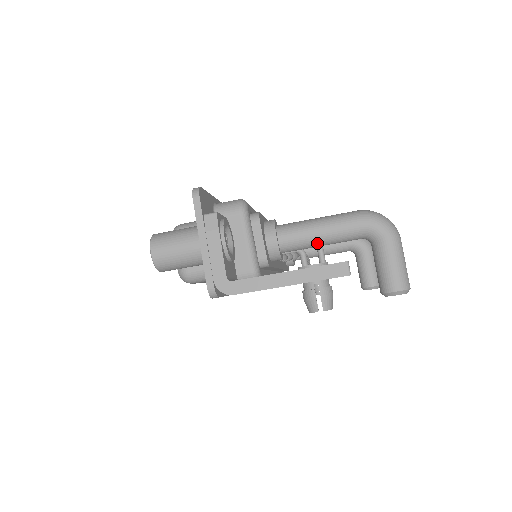
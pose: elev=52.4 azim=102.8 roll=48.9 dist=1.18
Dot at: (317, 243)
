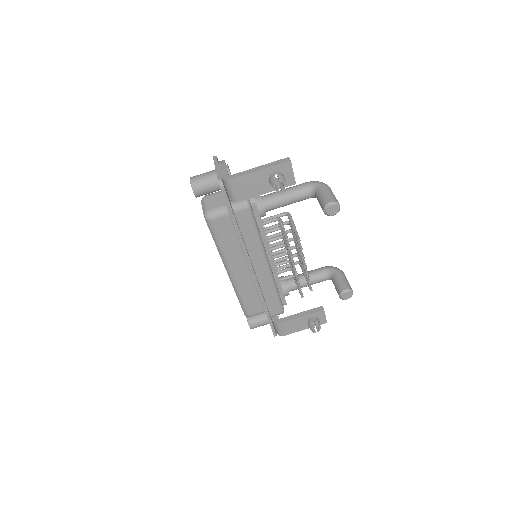
Dot at: (284, 198)
